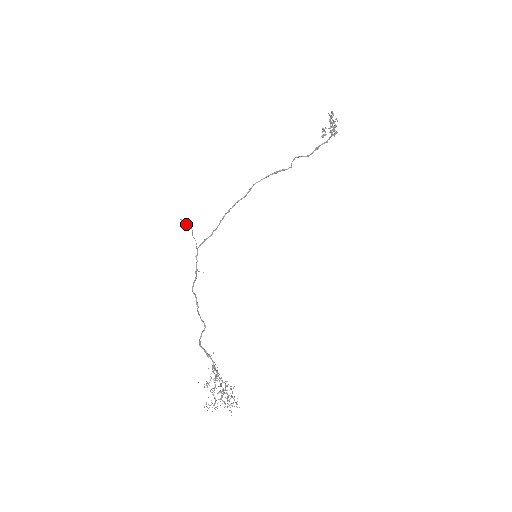
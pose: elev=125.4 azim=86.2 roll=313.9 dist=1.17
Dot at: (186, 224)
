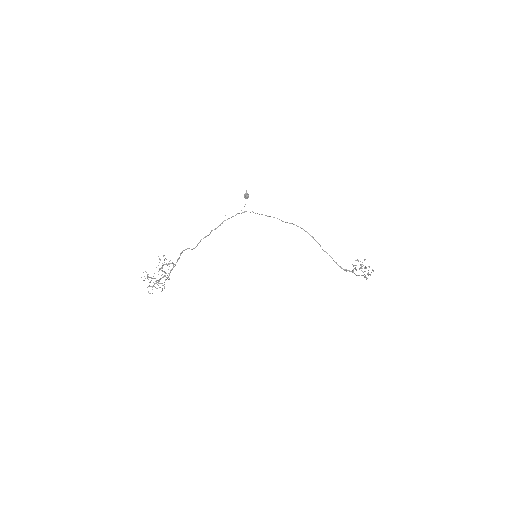
Dot at: (246, 194)
